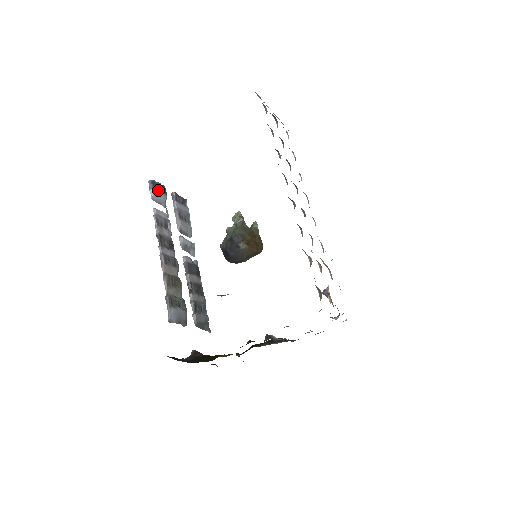
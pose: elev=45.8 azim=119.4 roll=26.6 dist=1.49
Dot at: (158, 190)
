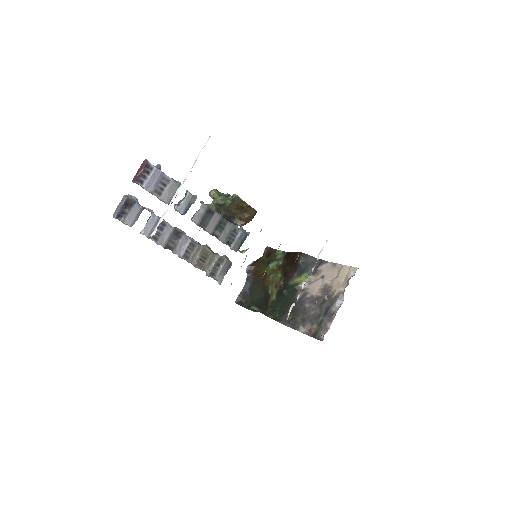
Dot at: (127, 213)
